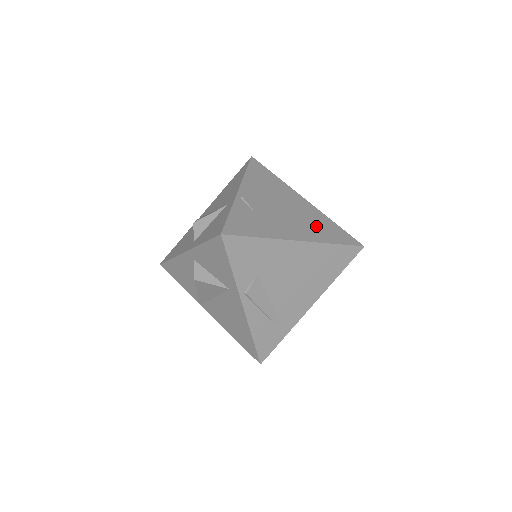
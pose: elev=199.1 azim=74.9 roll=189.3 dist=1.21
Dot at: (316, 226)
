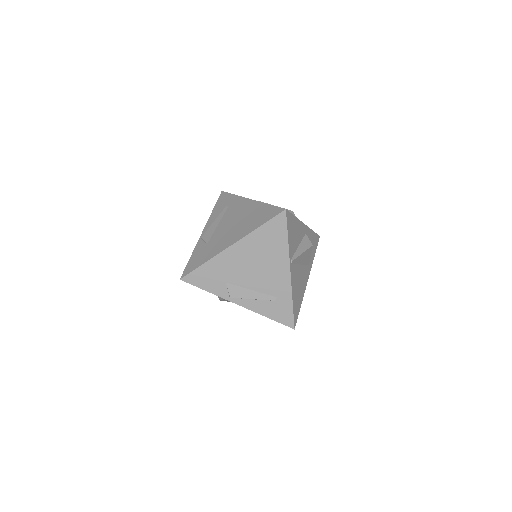
Dot at: (249, 221)
